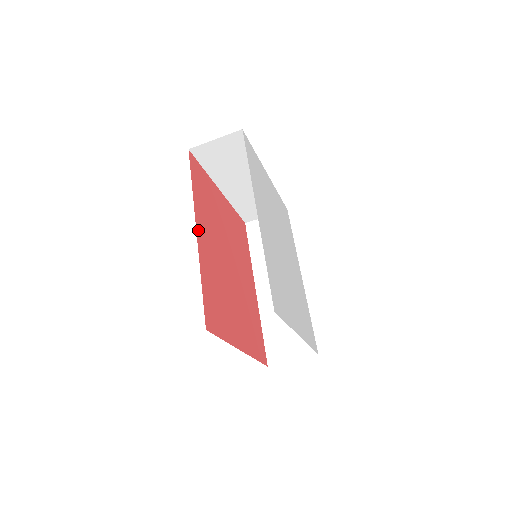
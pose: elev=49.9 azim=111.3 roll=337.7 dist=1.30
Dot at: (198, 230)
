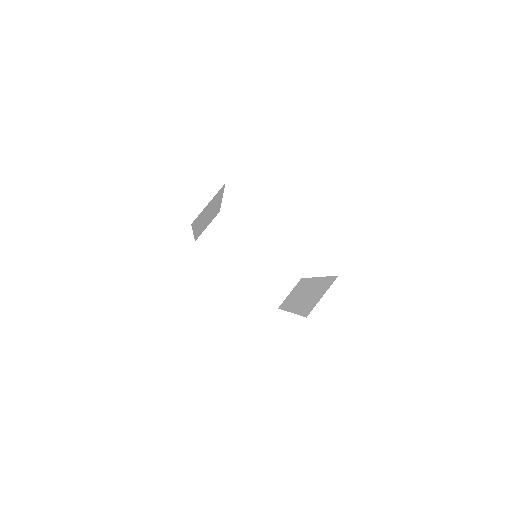
Dot at: occluded
